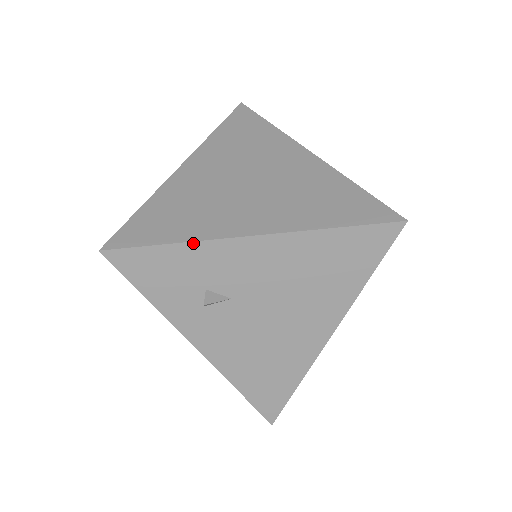
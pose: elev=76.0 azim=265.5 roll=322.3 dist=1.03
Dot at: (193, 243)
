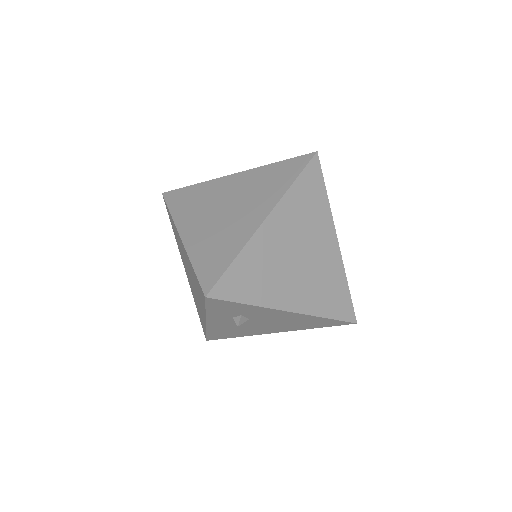
Dot at: (259, 307)
